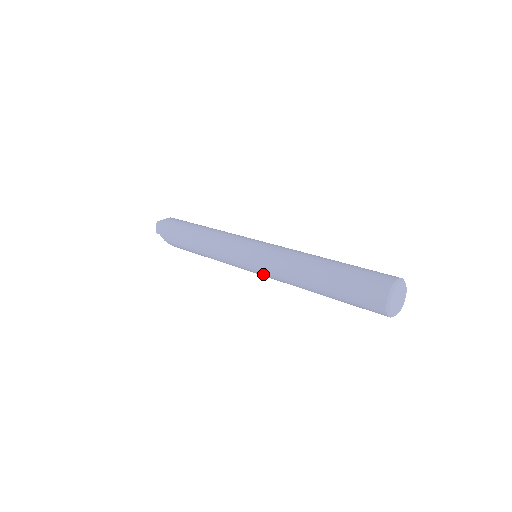
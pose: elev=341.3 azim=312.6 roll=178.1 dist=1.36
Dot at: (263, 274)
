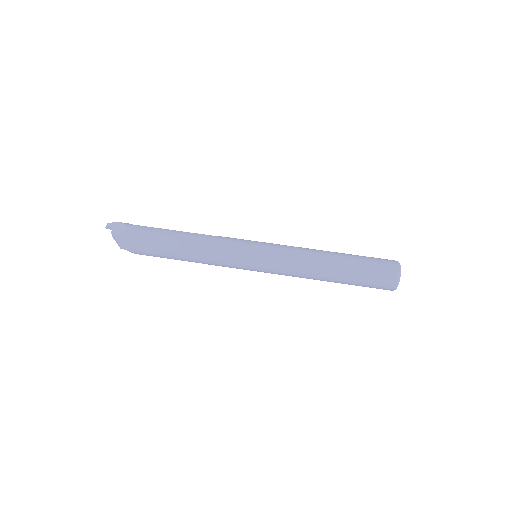
Dot at: occluded
